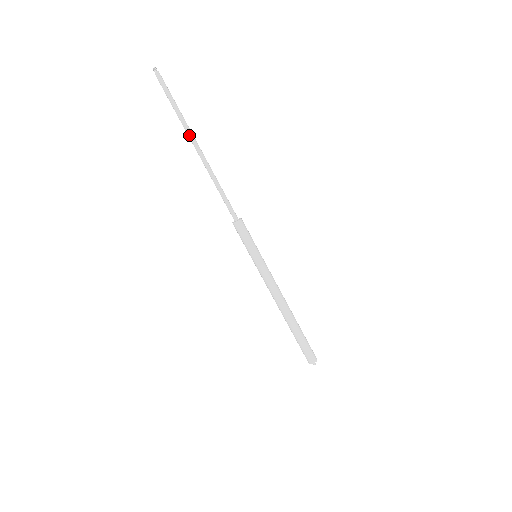
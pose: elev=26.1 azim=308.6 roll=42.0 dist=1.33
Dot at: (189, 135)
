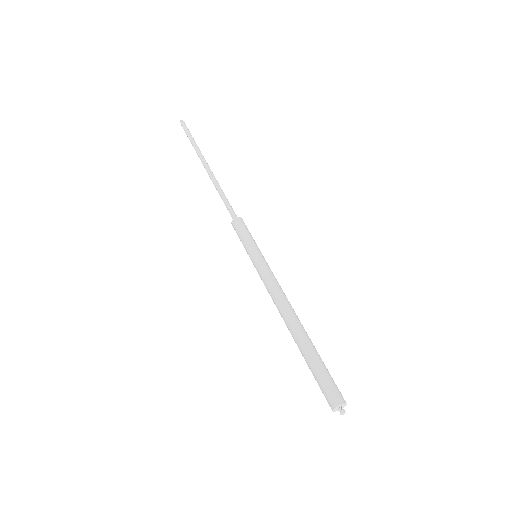
Dot at: (200, 158)
